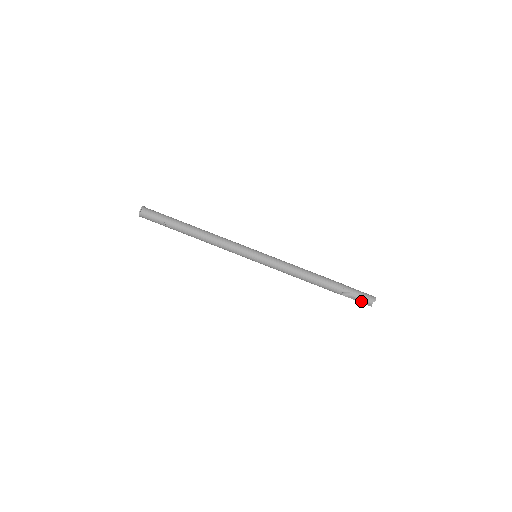
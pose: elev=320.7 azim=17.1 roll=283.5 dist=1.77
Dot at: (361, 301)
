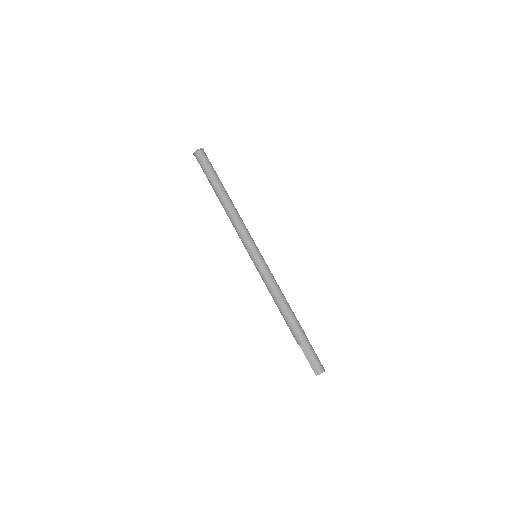
Dot at: (311, 363)
